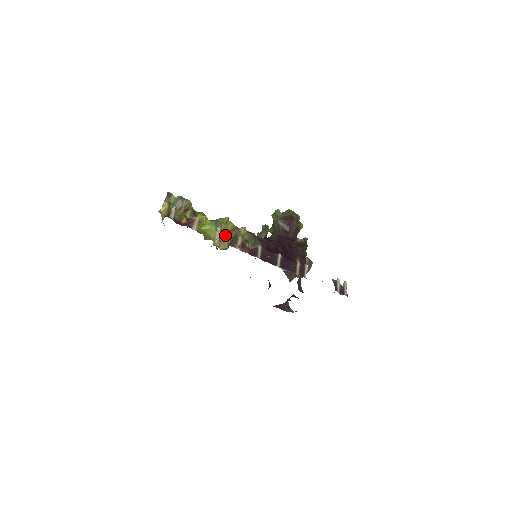
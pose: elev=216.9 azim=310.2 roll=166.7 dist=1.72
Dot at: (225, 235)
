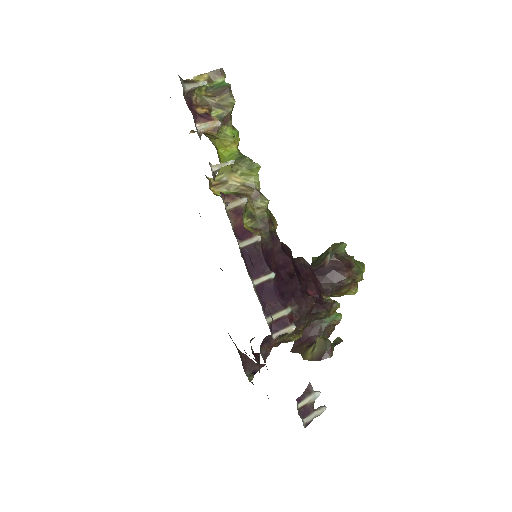
Dot at: (235, 182)
